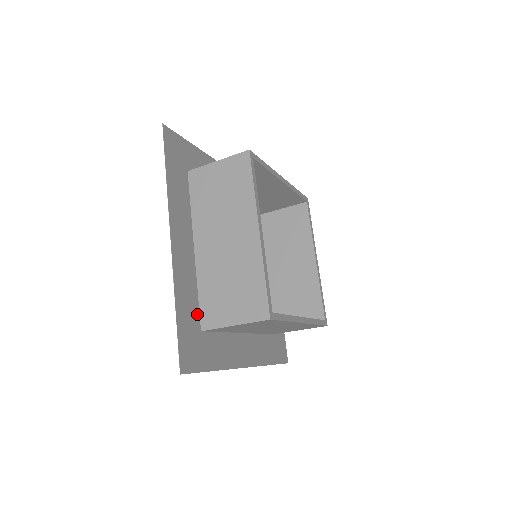
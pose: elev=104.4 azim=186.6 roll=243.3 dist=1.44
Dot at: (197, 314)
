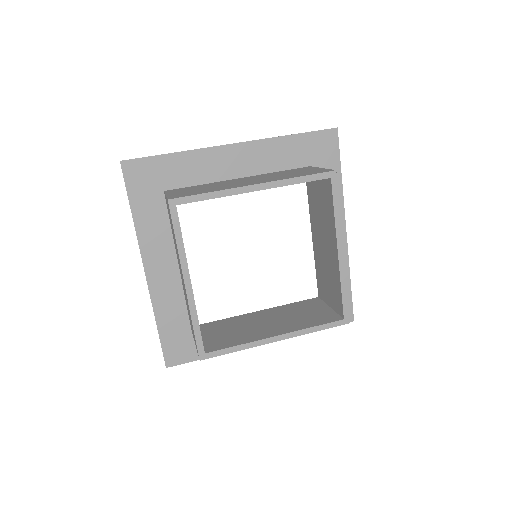
Dot at: (186, 320)
